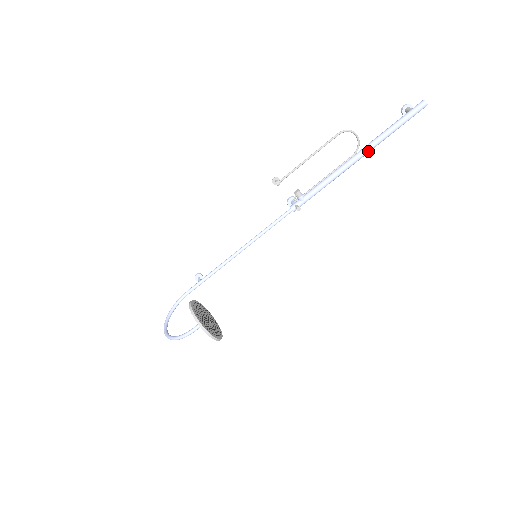
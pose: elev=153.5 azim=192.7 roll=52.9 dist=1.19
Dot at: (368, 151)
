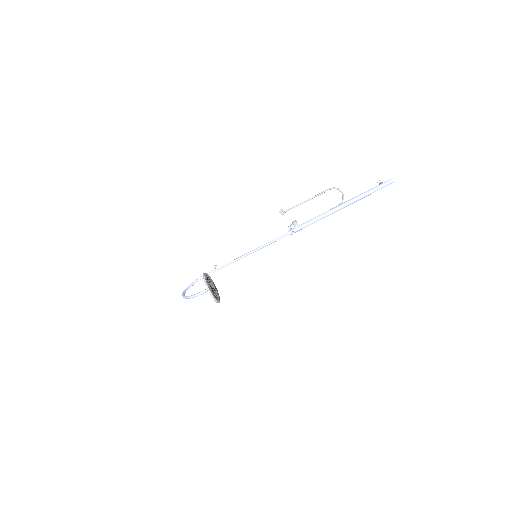
Dot at: (348, 204)
